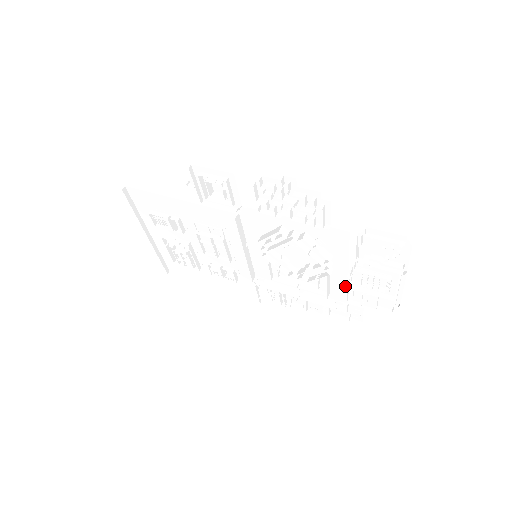
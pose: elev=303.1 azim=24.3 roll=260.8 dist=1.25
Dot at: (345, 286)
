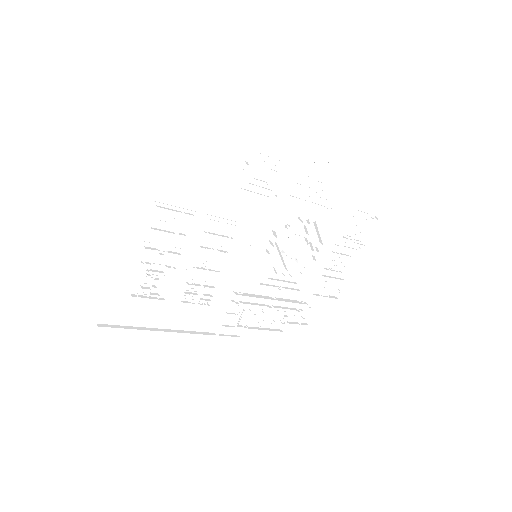
Dot at: (313, 278)
